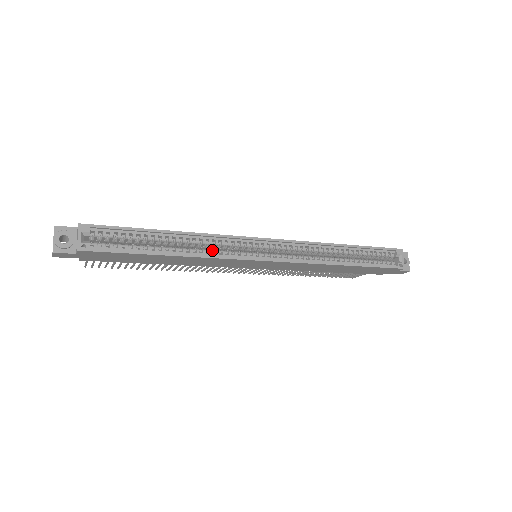
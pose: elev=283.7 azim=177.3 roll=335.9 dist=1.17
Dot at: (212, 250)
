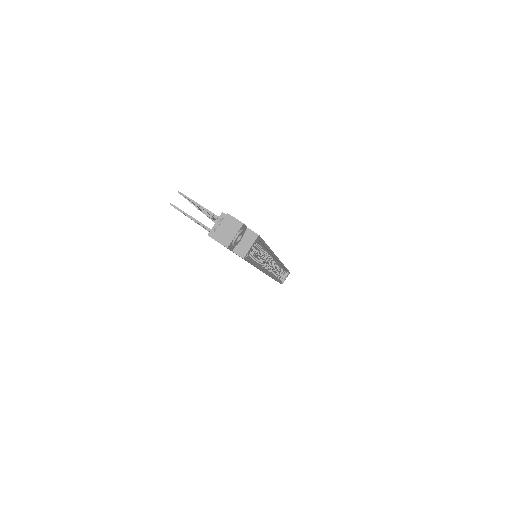
Dot at: (264, 263)
